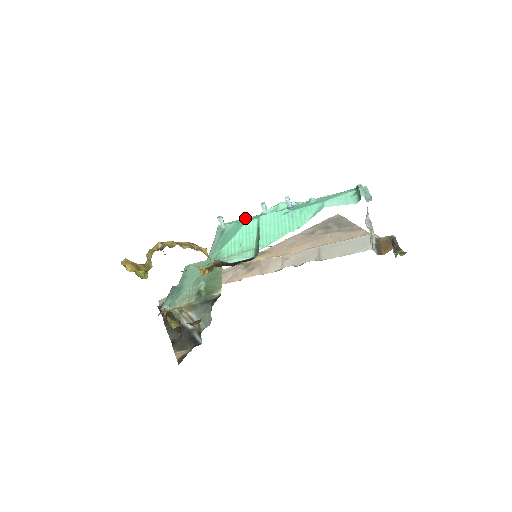
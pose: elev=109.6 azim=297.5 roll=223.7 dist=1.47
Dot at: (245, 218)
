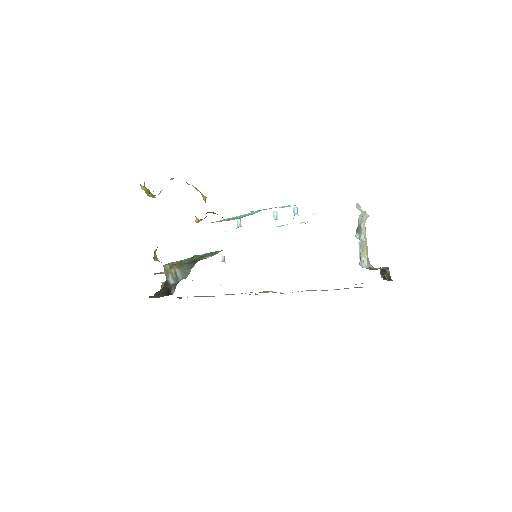
Dot at: occluded
